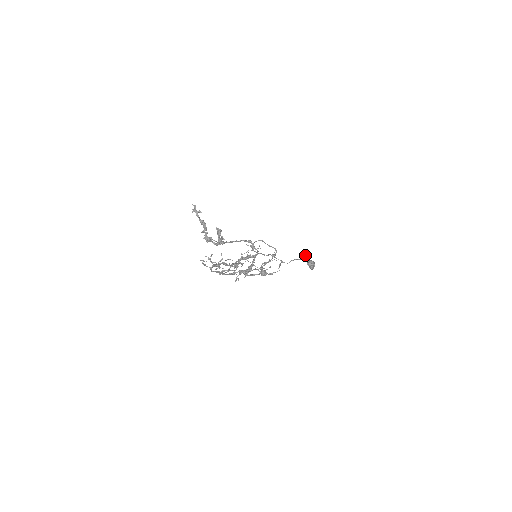
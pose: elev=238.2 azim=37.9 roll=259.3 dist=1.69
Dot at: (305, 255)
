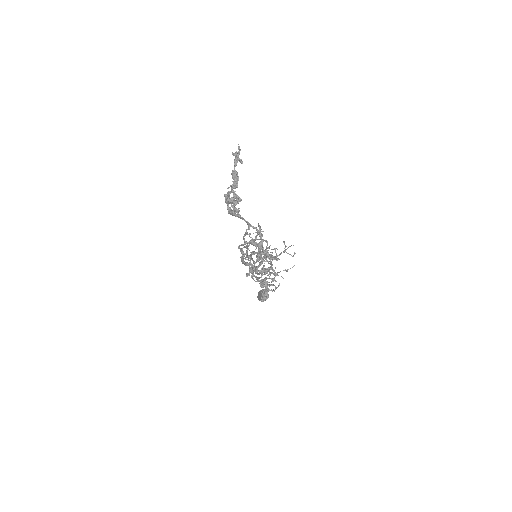
Dot at: (273, 284)
